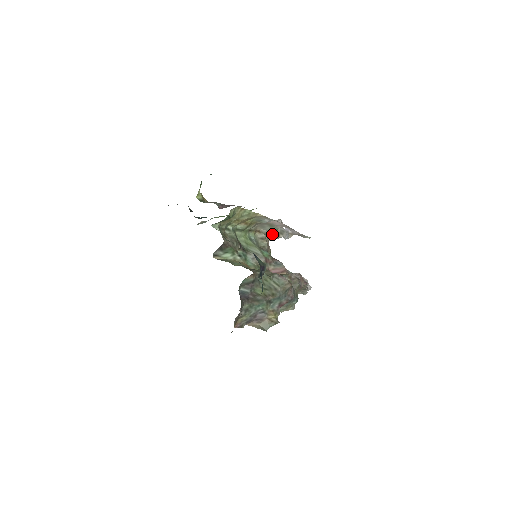
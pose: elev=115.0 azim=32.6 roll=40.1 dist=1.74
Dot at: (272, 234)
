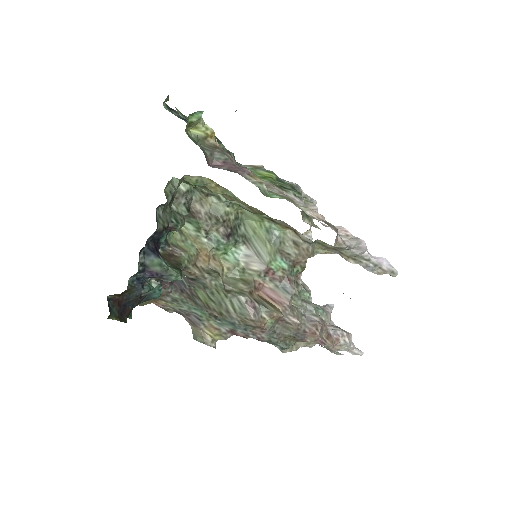
Dot at: (332, 249)
